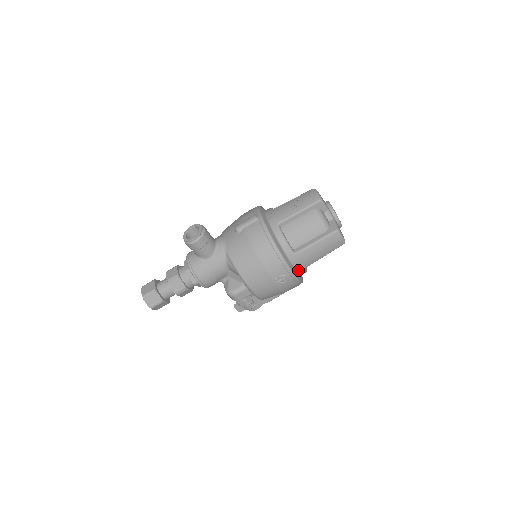
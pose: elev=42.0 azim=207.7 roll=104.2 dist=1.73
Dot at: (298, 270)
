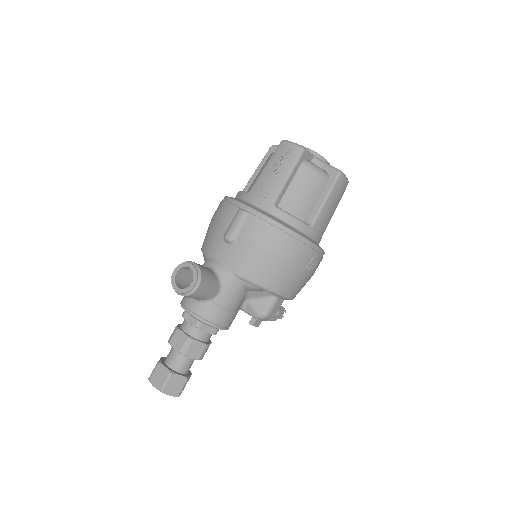
Dot at: (318, 242)
